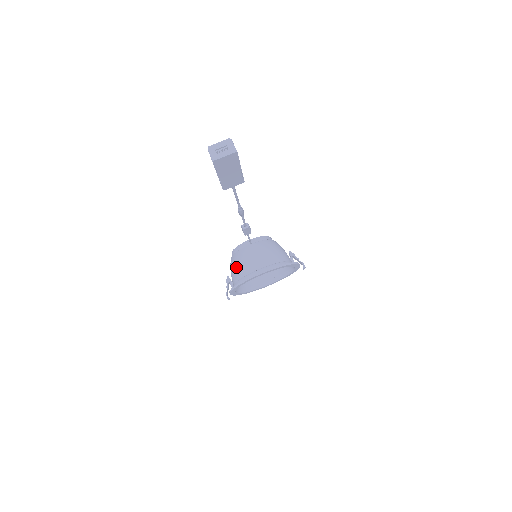
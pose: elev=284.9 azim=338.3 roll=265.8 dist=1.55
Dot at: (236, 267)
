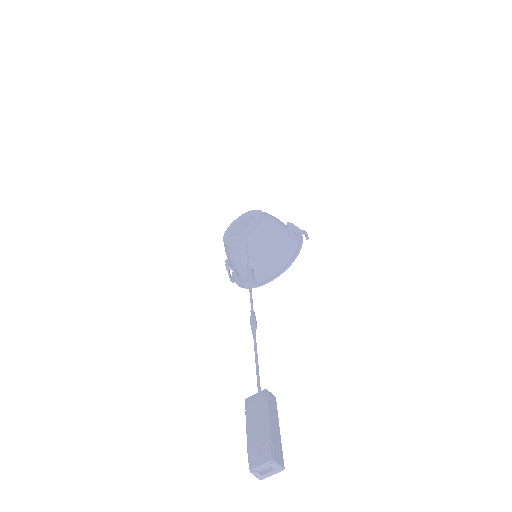
Dot at: (236, 268)
